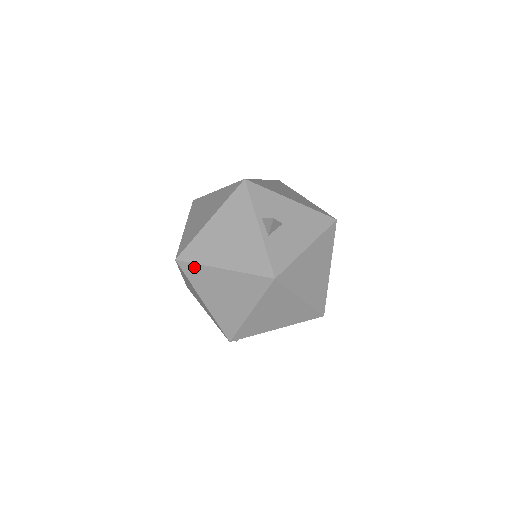
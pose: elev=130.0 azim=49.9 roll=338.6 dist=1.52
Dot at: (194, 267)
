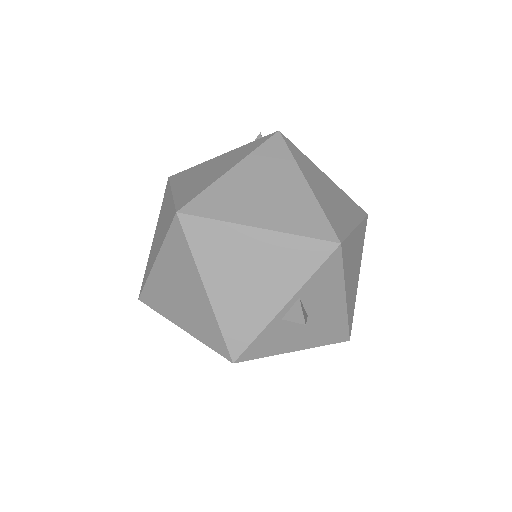
Dot at: (184, 244)
